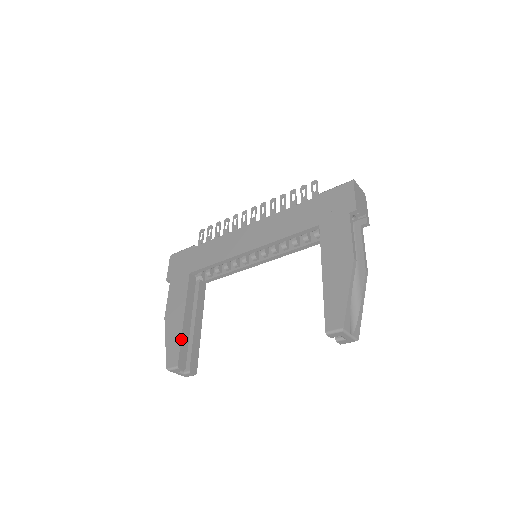
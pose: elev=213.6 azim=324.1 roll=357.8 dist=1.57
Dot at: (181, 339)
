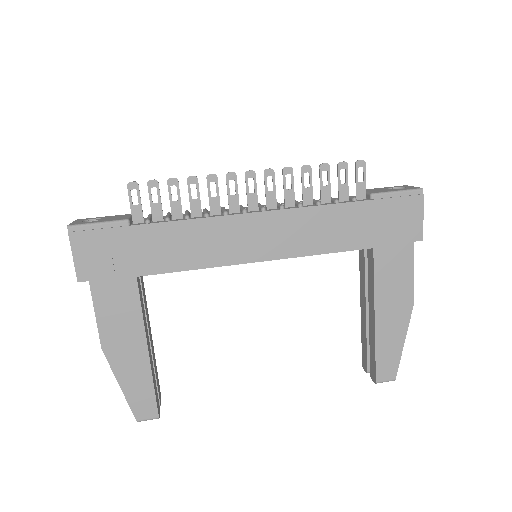
Dot at: (153, 382)
